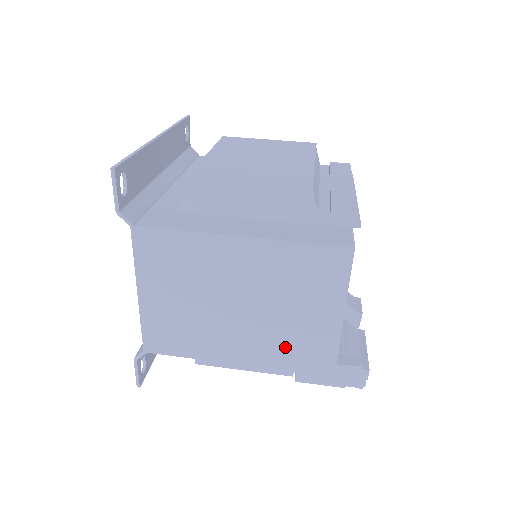
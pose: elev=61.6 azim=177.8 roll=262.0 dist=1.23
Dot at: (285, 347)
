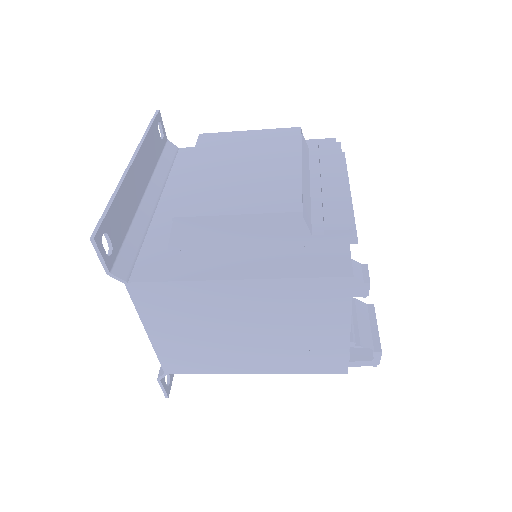
Dot at: (297, 358)
